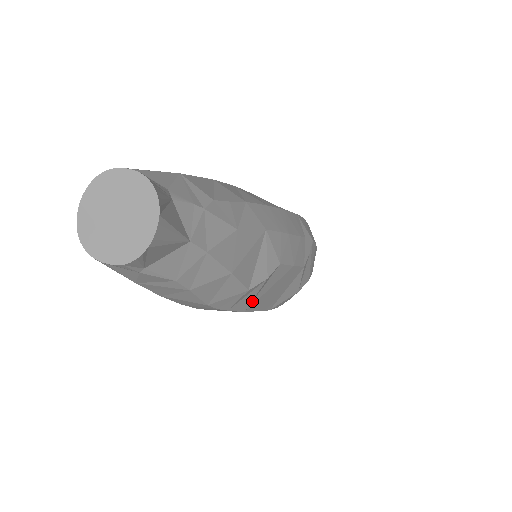
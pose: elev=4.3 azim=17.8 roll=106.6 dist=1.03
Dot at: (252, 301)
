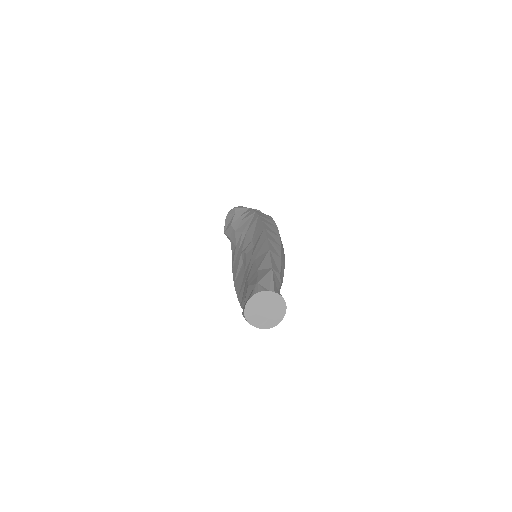
Dot at: occluded
